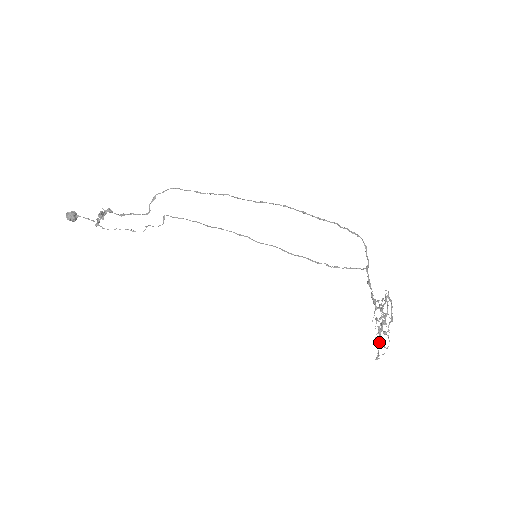
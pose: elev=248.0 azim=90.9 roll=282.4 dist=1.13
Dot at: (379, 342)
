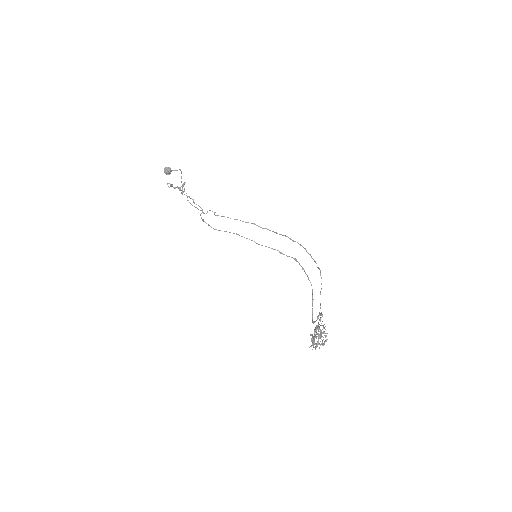
Dot at: occluded
